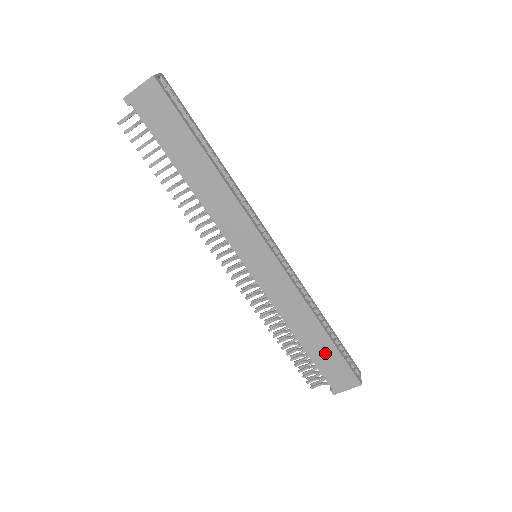
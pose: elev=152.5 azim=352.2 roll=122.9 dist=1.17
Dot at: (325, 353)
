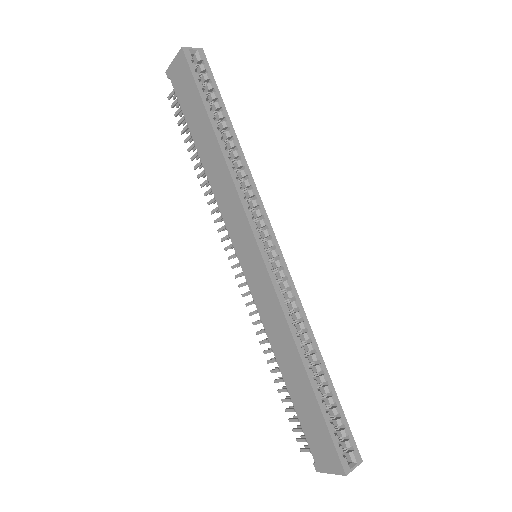
Dot at: (307, 406)
